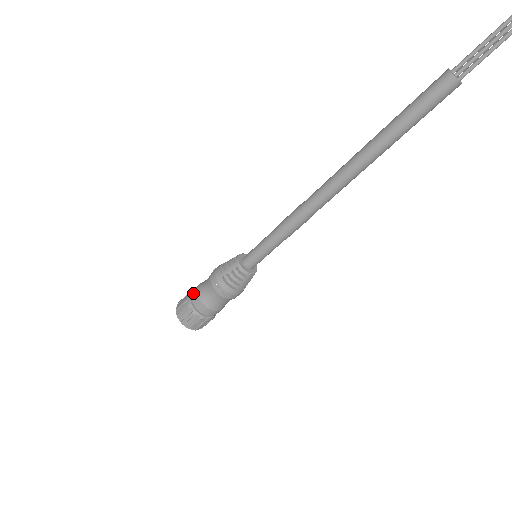
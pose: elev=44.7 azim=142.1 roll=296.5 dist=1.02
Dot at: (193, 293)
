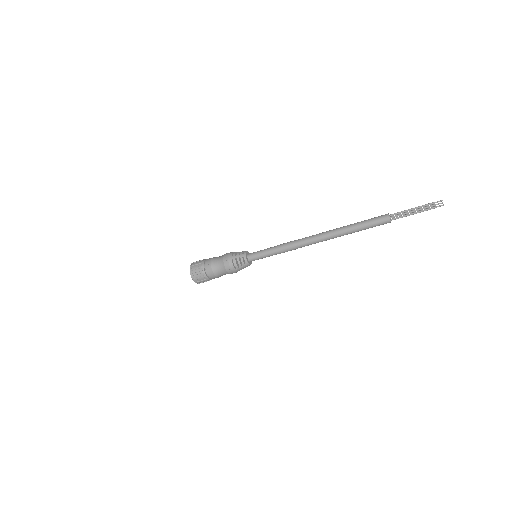
Dot at: (207, 260)
